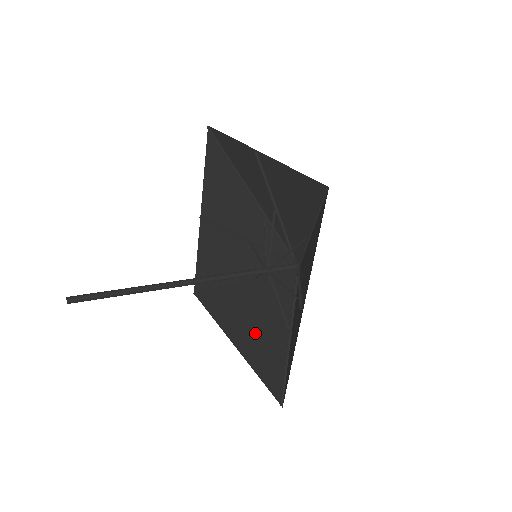
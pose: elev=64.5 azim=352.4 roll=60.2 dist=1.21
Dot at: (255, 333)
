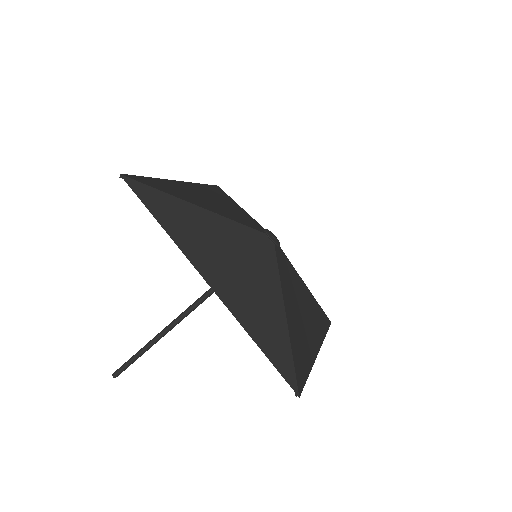
Dot at: (305, 329)
